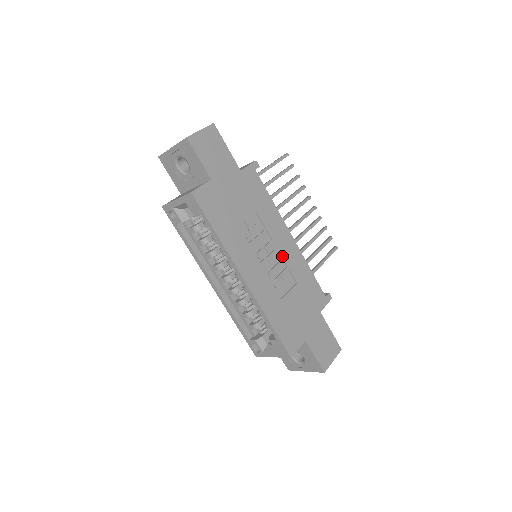
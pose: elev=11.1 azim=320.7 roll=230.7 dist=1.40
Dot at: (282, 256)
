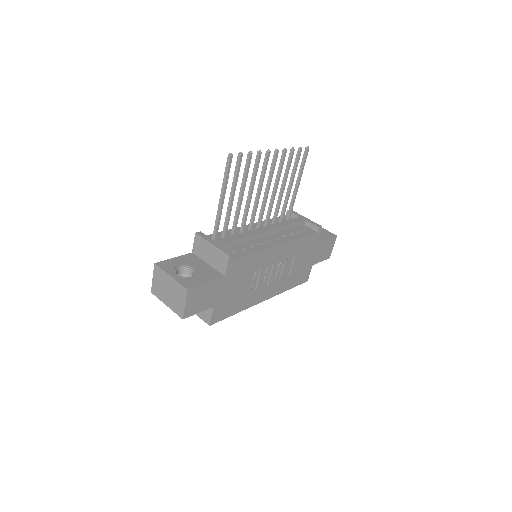
Dot at: (279, 262)
